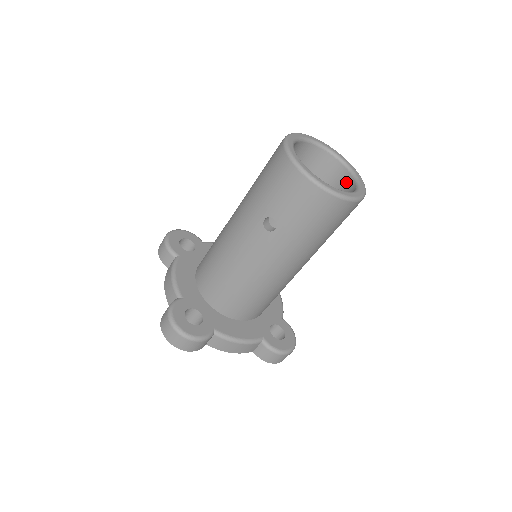
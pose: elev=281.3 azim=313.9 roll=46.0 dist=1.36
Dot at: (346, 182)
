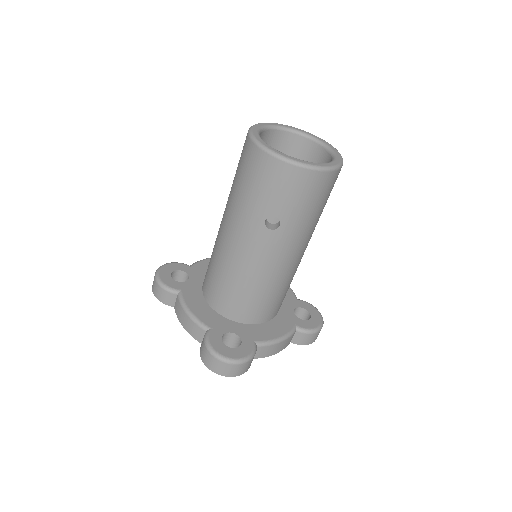
Dot at: (314, 152)
